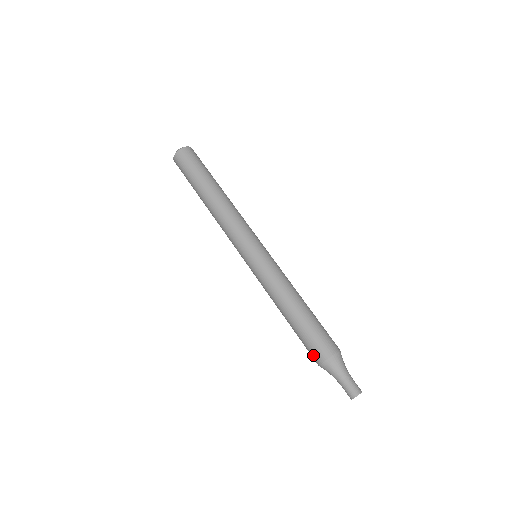
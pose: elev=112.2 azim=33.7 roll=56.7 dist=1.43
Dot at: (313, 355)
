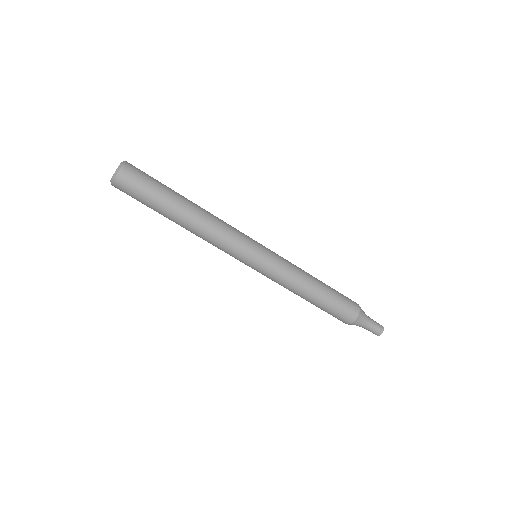
Dot at: (340, 320)
